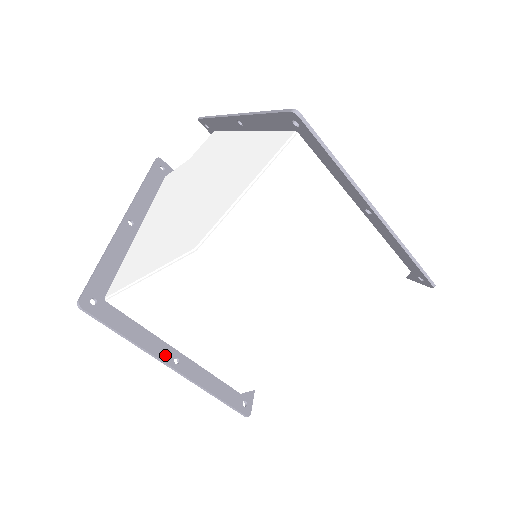
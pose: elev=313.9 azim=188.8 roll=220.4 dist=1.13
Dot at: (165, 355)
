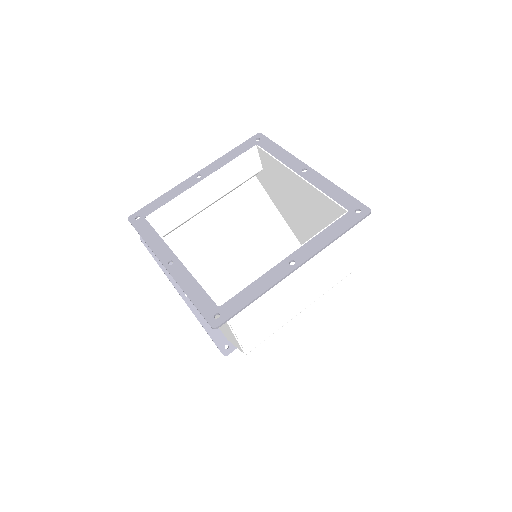
Dot at: occluded
